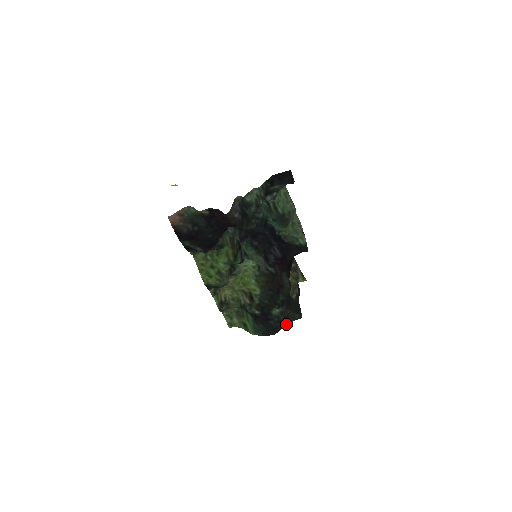
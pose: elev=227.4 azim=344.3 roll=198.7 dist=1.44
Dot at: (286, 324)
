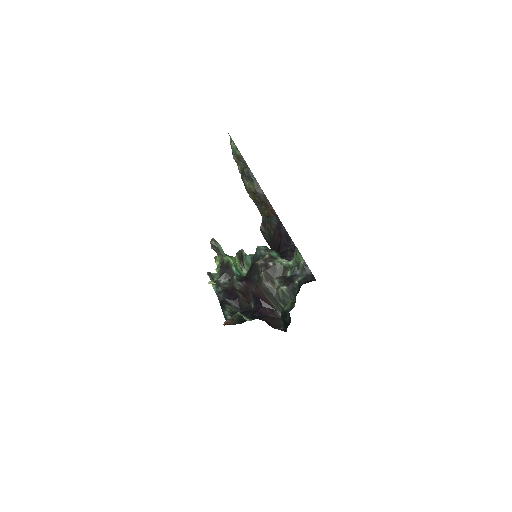
Dot at: occluded
